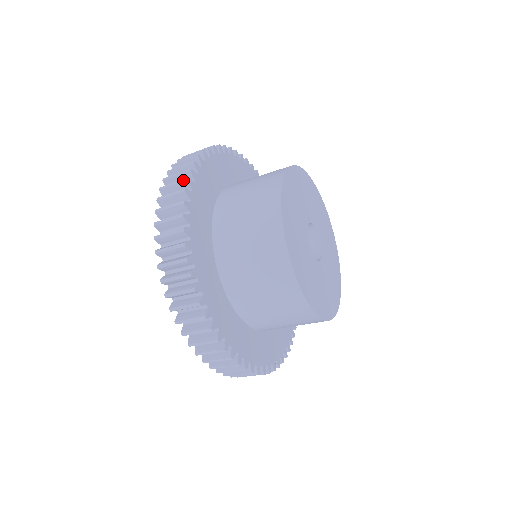
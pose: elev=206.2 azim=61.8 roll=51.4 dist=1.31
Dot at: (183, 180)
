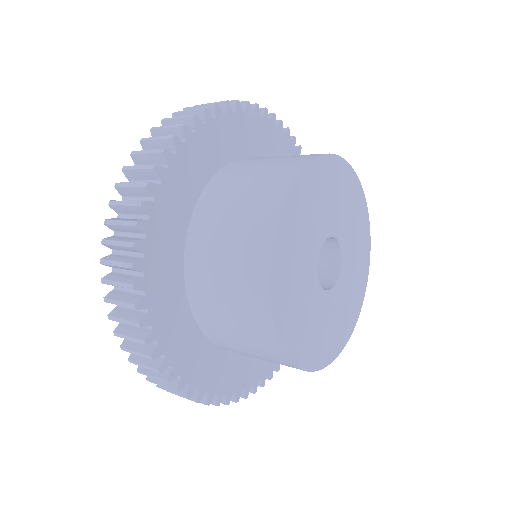
Dot at: occluded
